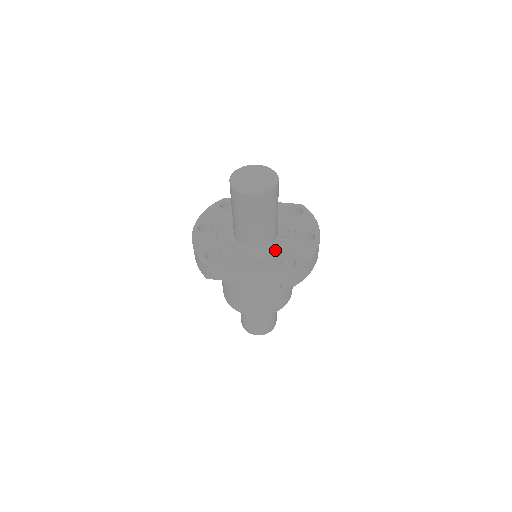
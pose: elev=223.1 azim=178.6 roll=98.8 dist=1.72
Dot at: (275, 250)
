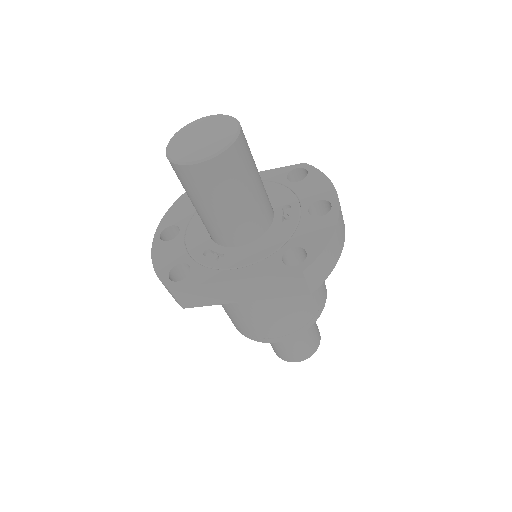
Dot at: (271, 242)
